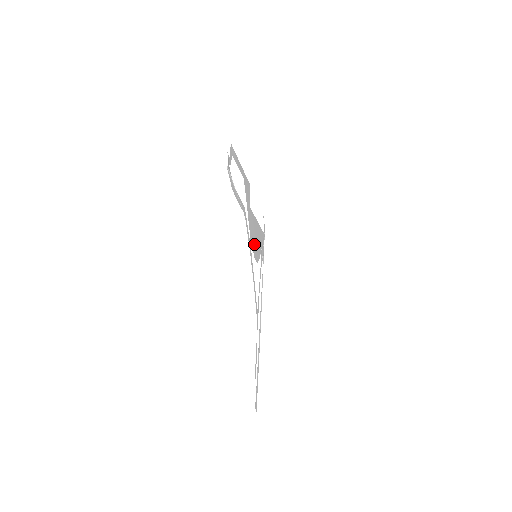
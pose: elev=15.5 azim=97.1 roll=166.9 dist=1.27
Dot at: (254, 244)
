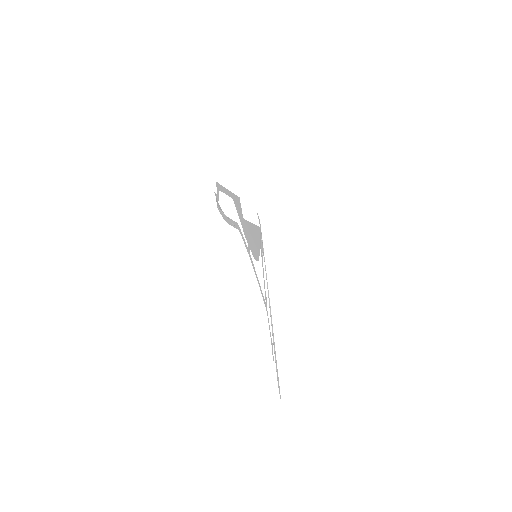
Dot at: (252, 247)
